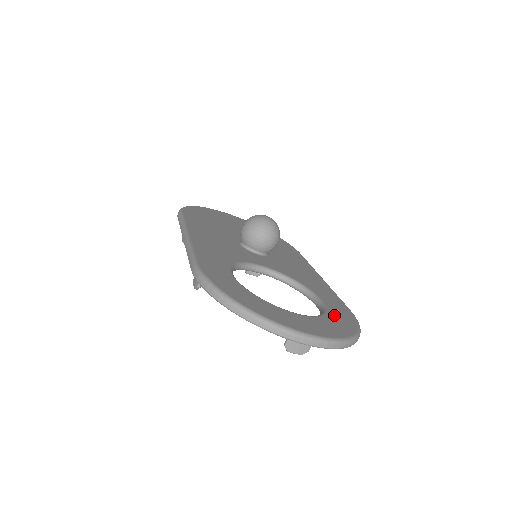
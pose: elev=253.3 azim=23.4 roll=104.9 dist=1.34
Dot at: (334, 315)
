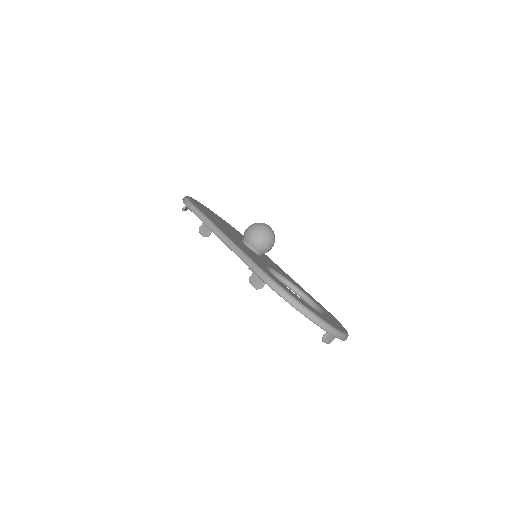
Dot at: occluded
